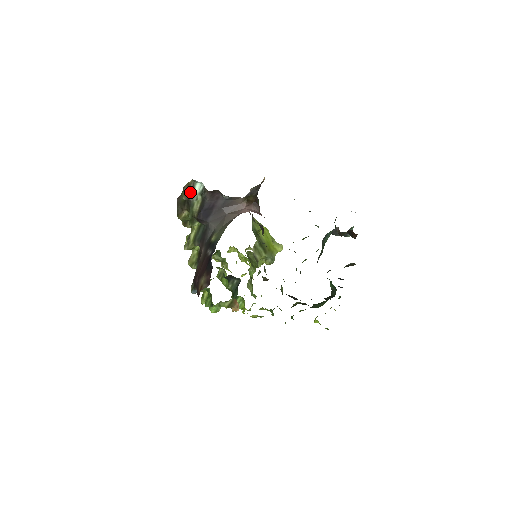
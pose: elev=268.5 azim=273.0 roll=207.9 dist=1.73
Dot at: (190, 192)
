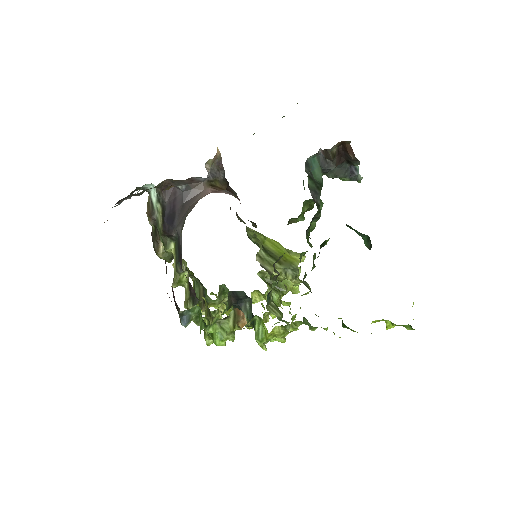
Dot at: (151, 210)
